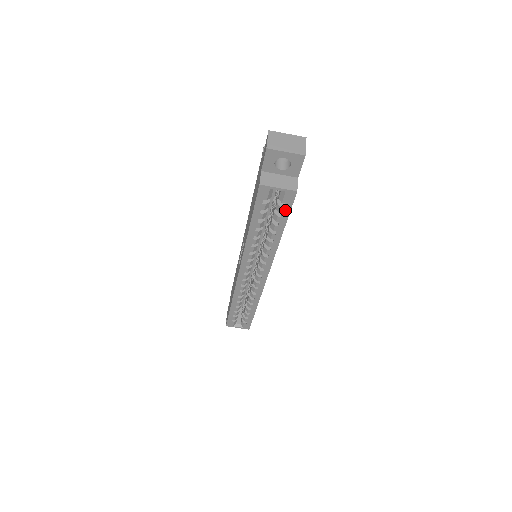
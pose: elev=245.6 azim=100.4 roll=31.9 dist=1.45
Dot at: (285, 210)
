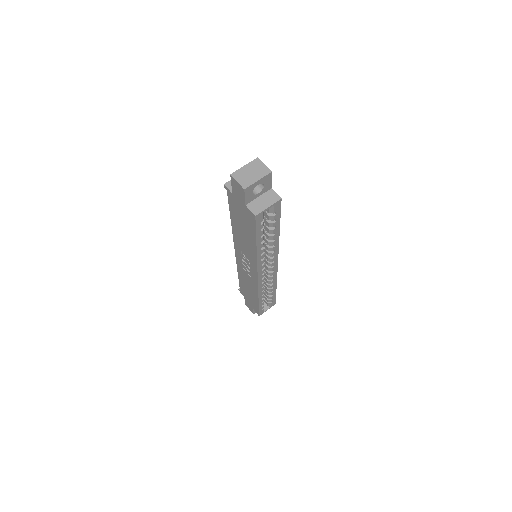
Dot at: (277, 216)
